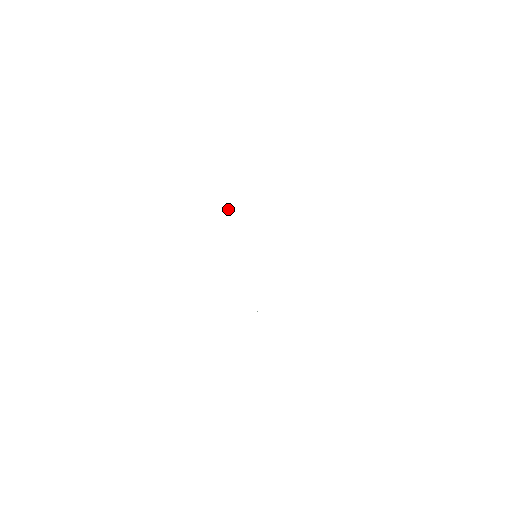
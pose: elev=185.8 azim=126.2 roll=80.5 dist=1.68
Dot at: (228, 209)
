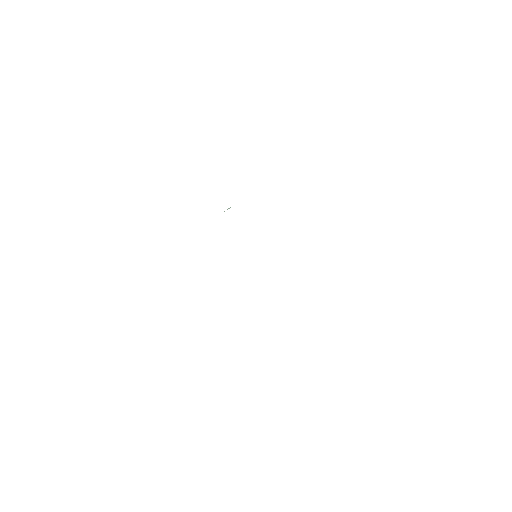
Dot at: occluded
